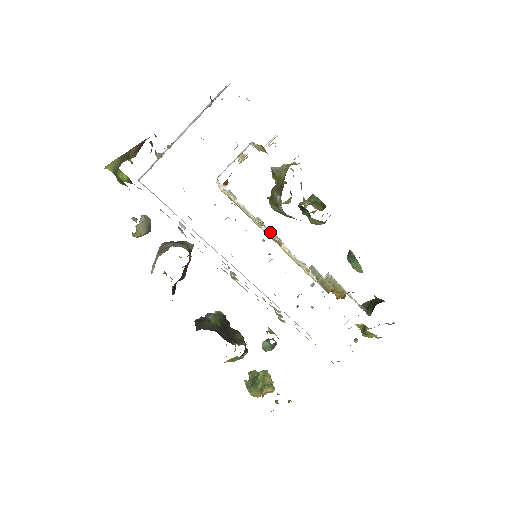
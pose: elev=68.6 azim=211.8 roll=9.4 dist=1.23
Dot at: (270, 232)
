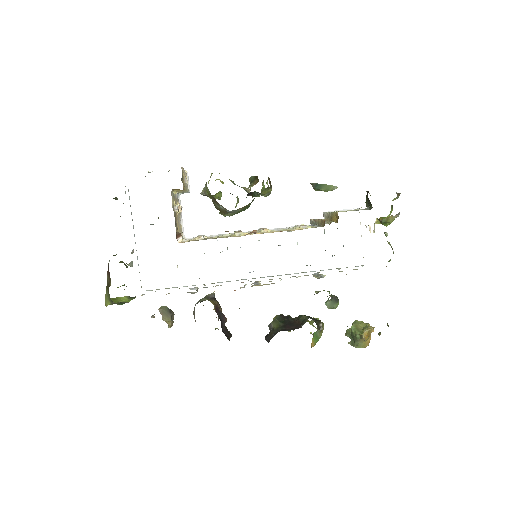
Dot at: occluded
